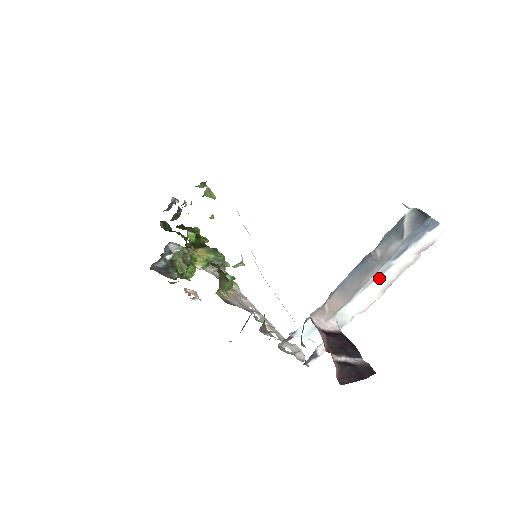
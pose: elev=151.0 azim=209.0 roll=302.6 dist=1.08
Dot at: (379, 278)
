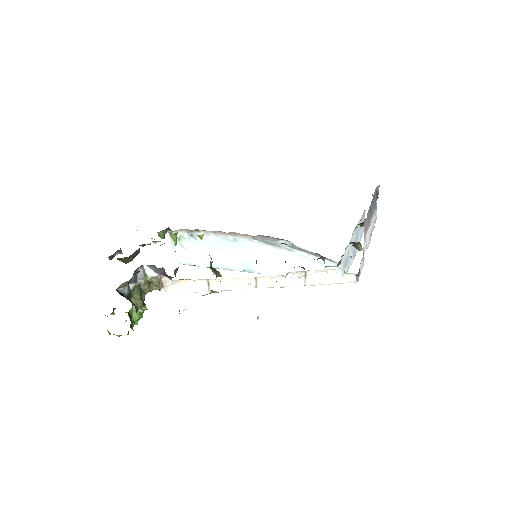
Dot at: (370, 227)
